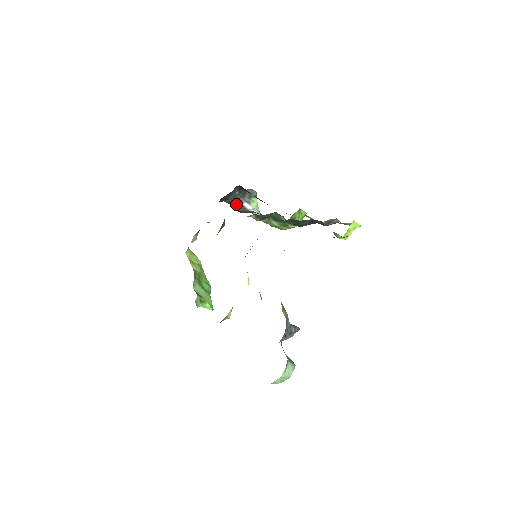
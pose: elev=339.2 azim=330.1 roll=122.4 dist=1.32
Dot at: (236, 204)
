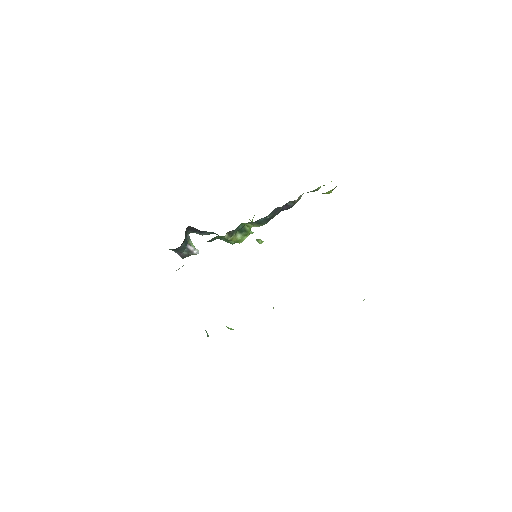
Dot at: (185, 248)
